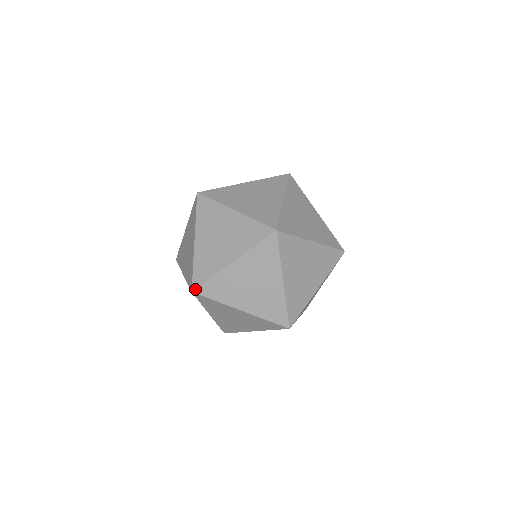
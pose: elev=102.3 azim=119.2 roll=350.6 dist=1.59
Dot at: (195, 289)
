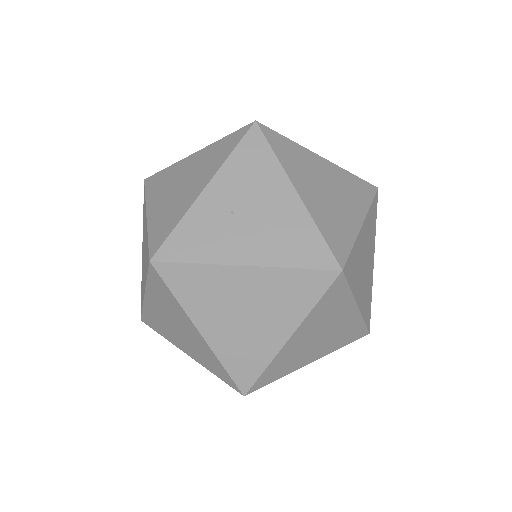
Dot at: (345, 265)
